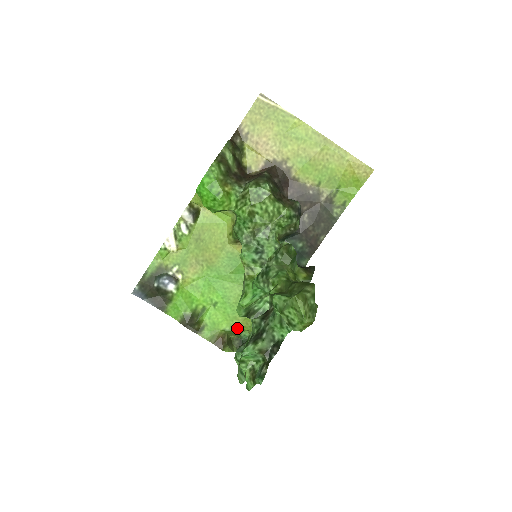
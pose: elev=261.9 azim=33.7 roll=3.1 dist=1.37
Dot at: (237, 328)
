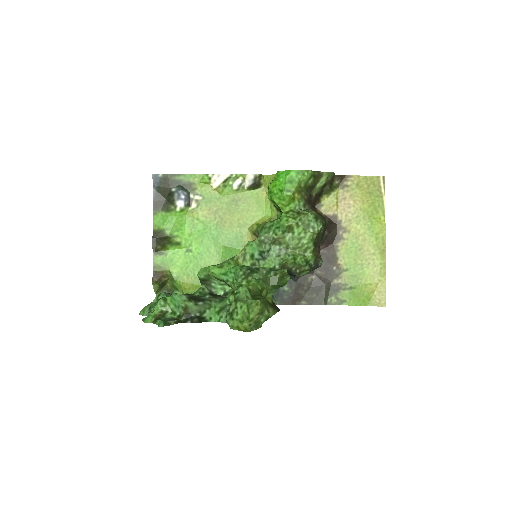
Dot at: (180, 283)
